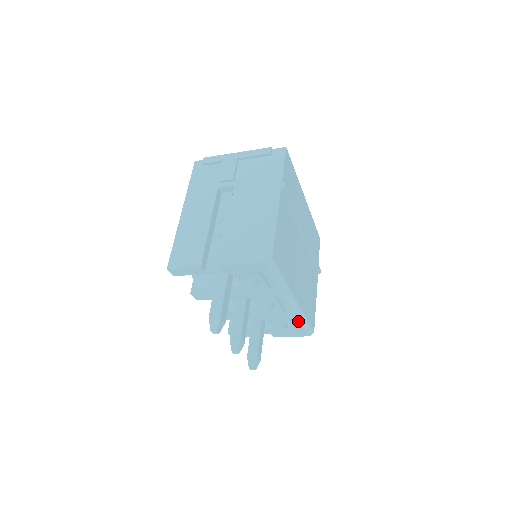
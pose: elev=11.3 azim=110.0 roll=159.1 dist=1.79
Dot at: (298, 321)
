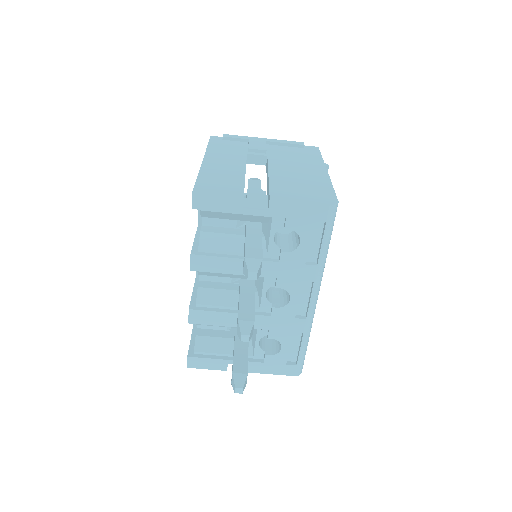
Dot at: (296, 344)
